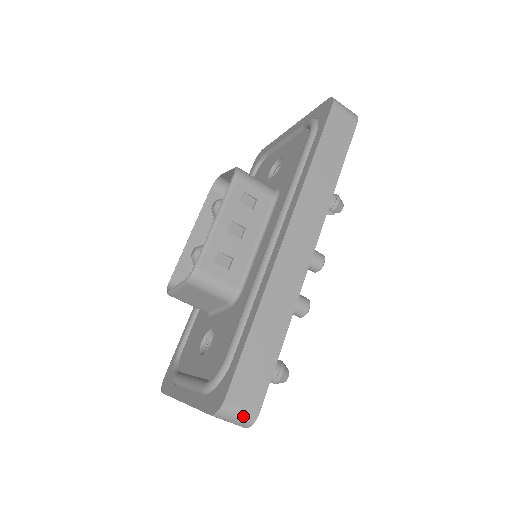
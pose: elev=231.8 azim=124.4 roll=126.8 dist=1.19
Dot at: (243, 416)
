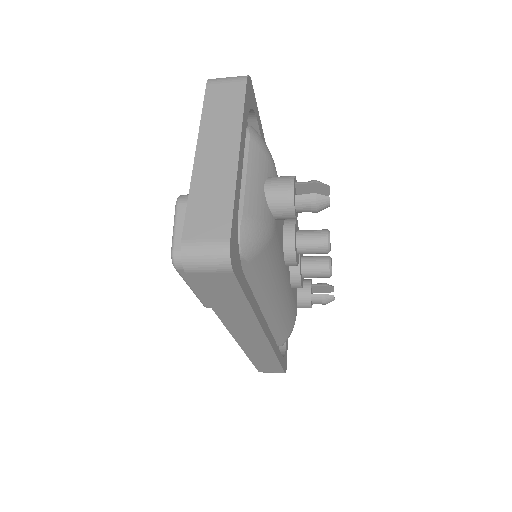
Dot at: occluded
